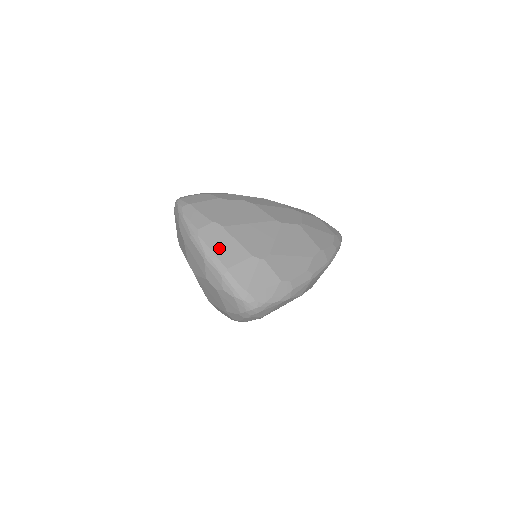
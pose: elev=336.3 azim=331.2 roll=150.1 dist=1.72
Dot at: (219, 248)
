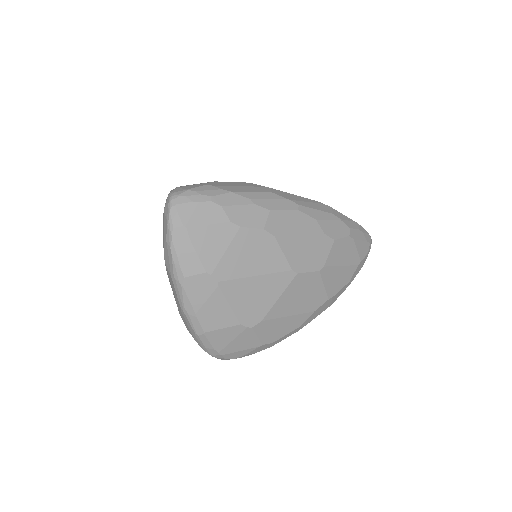
Dot at: (203, 308)
